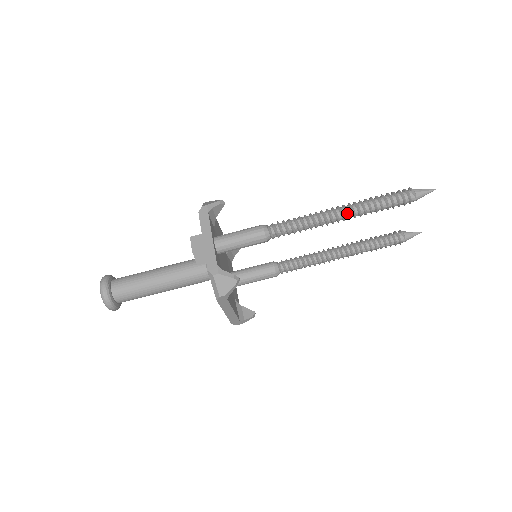
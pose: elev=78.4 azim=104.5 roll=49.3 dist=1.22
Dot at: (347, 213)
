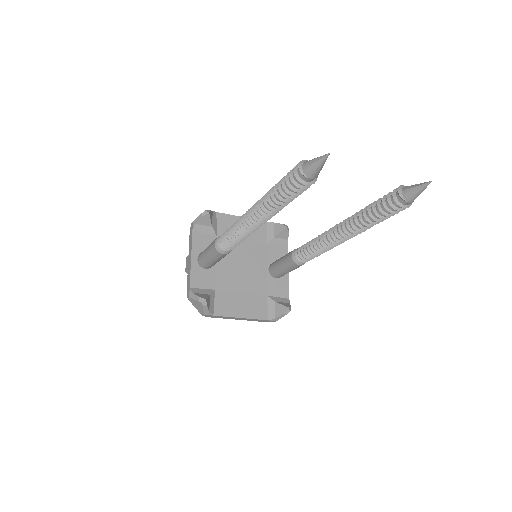
Dot at: (256, 215)
